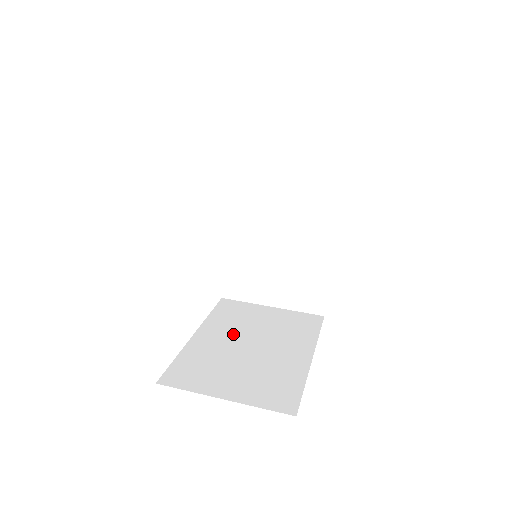
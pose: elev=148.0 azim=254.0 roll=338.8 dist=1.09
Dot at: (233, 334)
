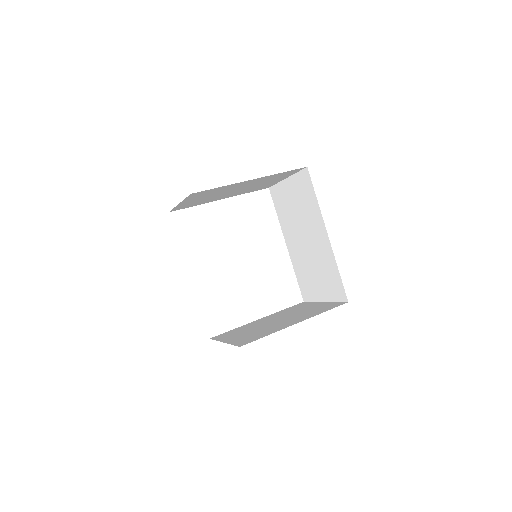
Dot at: (276, 317)
